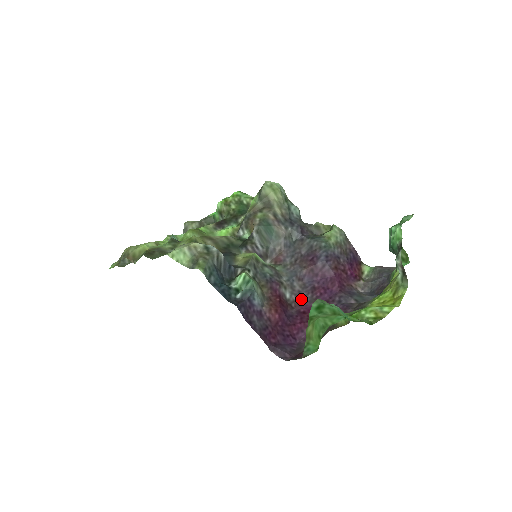
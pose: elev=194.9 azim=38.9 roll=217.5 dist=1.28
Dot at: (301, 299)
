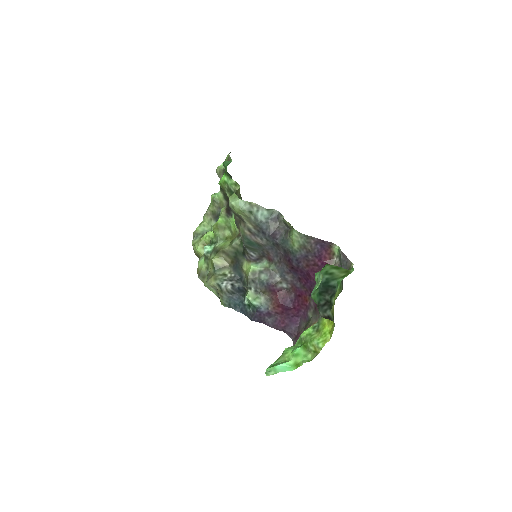
Dot at: (294, 286)
